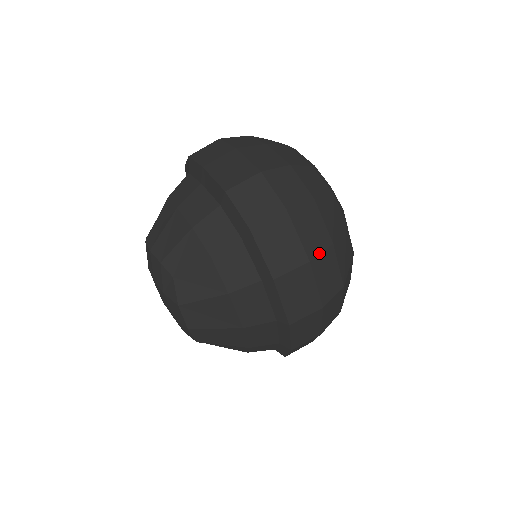
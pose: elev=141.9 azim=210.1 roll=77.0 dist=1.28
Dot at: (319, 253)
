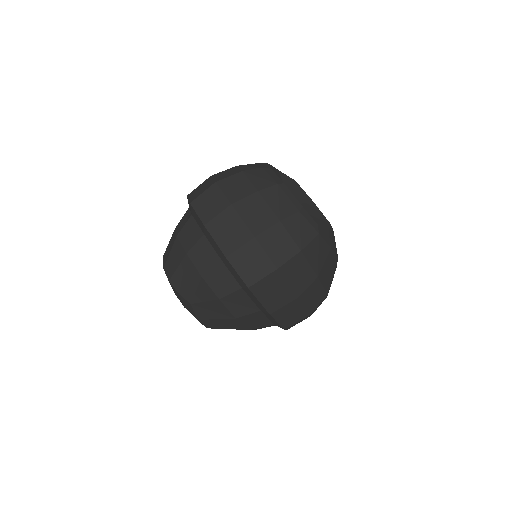
Dot at: (306, 289)
